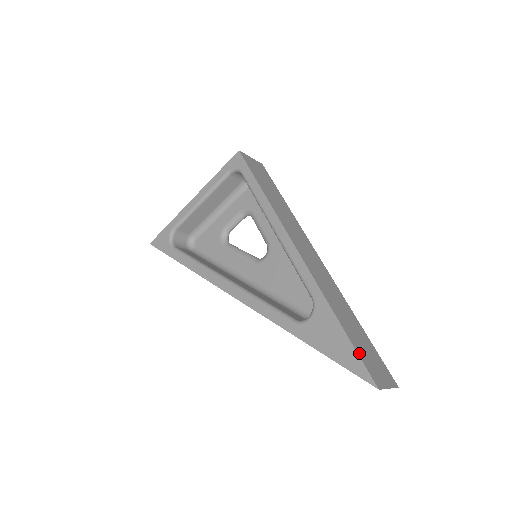
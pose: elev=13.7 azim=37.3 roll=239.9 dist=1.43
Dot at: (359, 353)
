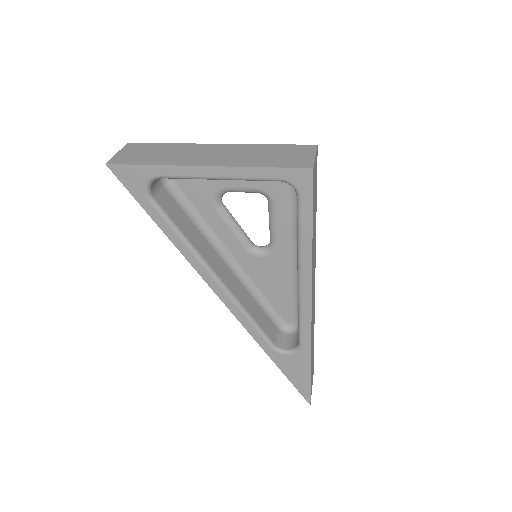
Dot at: occluded
